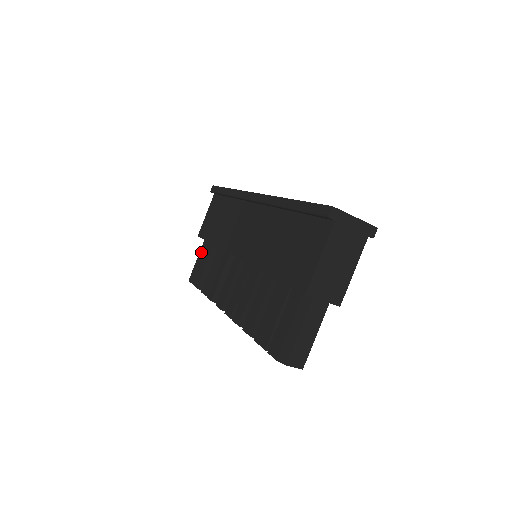
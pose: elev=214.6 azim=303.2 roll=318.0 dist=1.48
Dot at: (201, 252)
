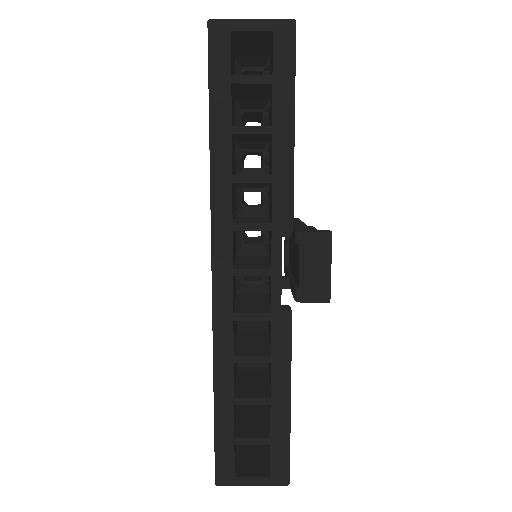
Dot at: occluded
